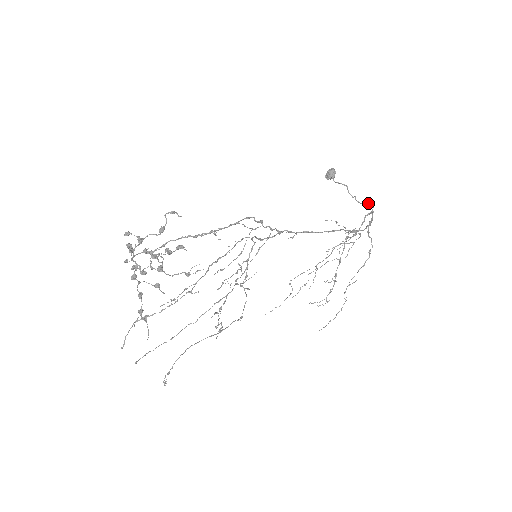
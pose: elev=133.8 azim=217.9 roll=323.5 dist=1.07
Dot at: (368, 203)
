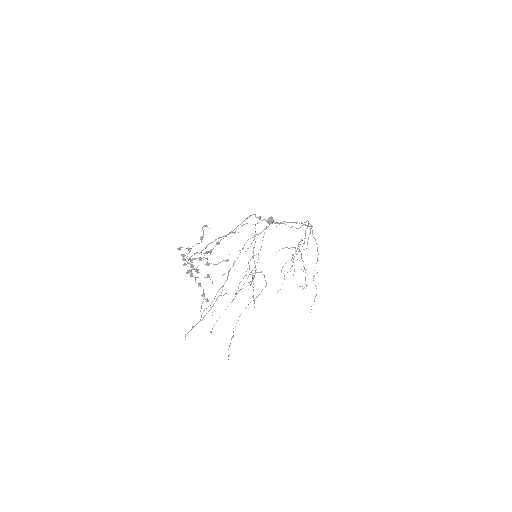
Dot at: occluded
